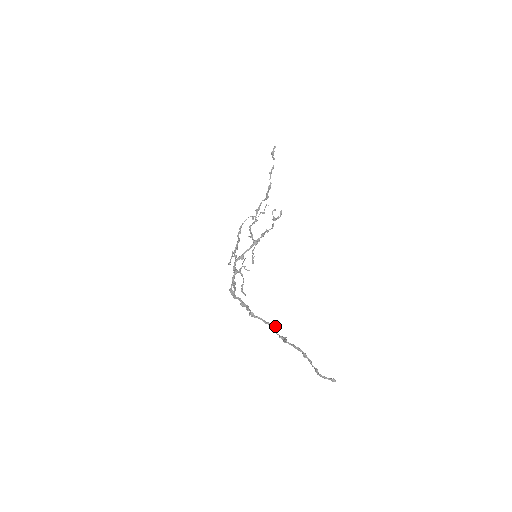
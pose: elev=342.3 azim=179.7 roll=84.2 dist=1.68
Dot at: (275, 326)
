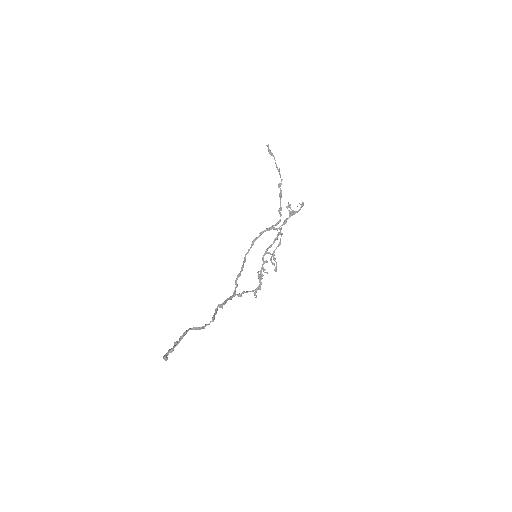
Dot at: (213, 318)
